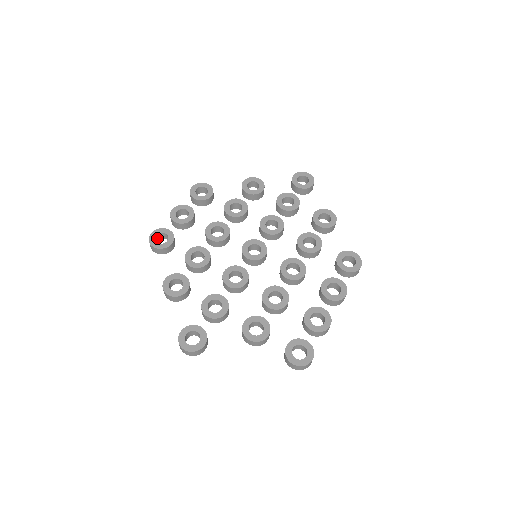
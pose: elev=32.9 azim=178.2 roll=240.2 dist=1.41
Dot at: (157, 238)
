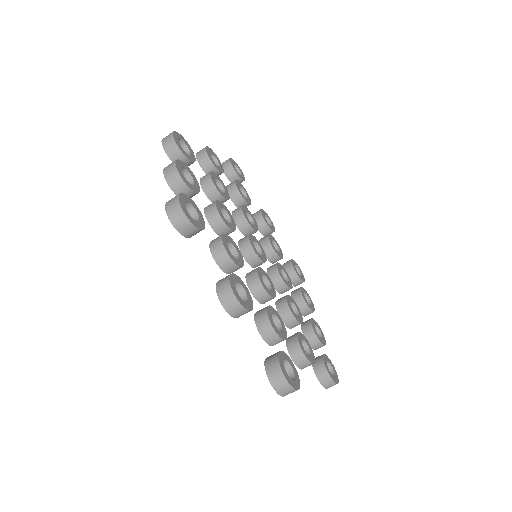
Dot at: occluded
